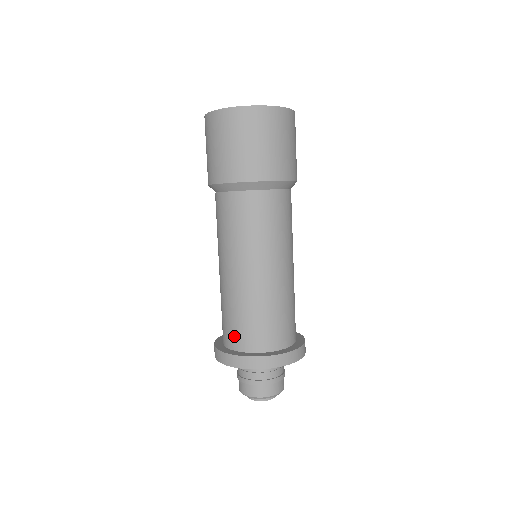
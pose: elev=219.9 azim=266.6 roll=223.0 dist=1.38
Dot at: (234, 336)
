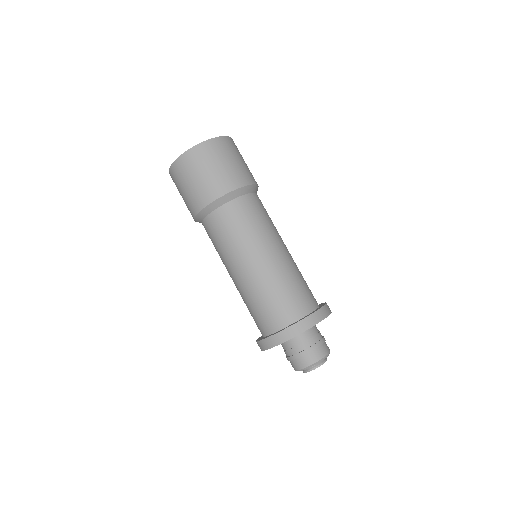
Dot at: (260, 325)
